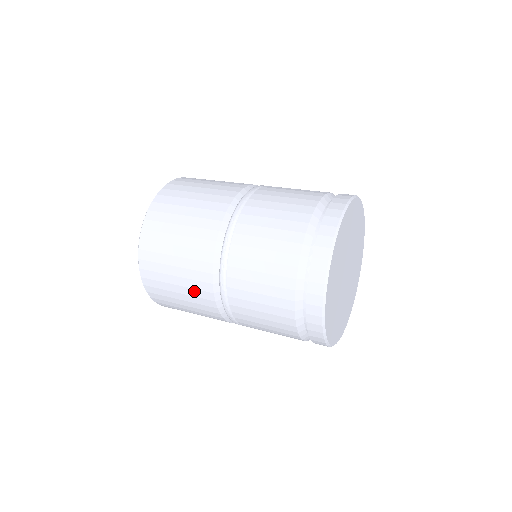
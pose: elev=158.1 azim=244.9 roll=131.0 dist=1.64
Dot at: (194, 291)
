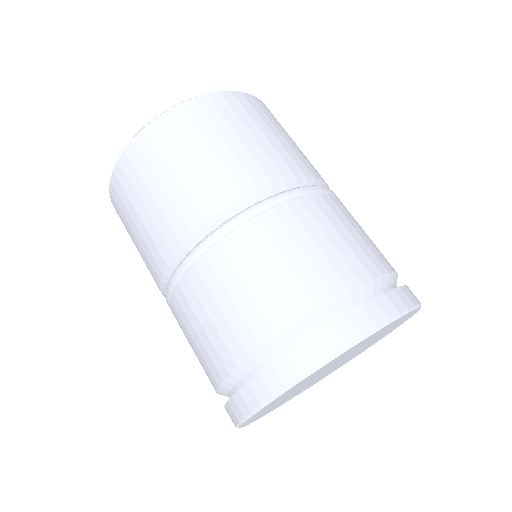
Dot at: (156, 232)
